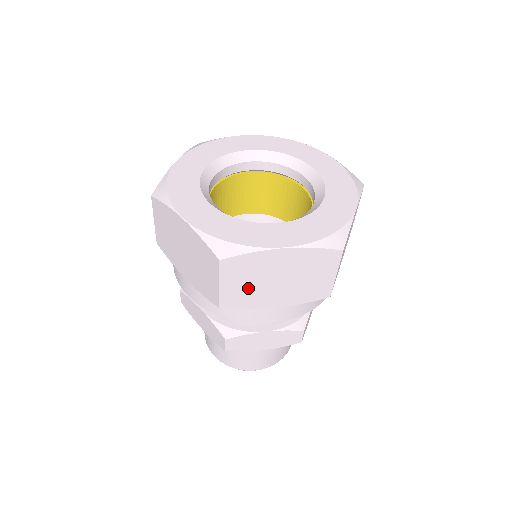
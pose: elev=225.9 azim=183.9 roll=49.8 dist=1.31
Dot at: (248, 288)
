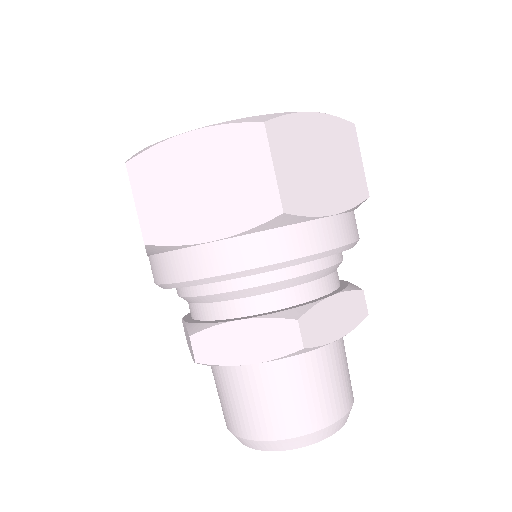
Dot at: (169, 206)
